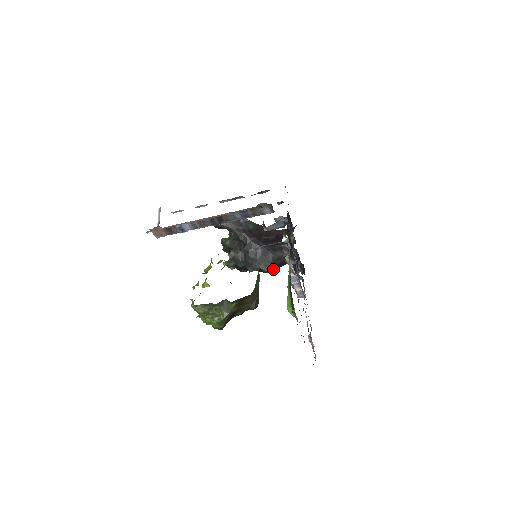
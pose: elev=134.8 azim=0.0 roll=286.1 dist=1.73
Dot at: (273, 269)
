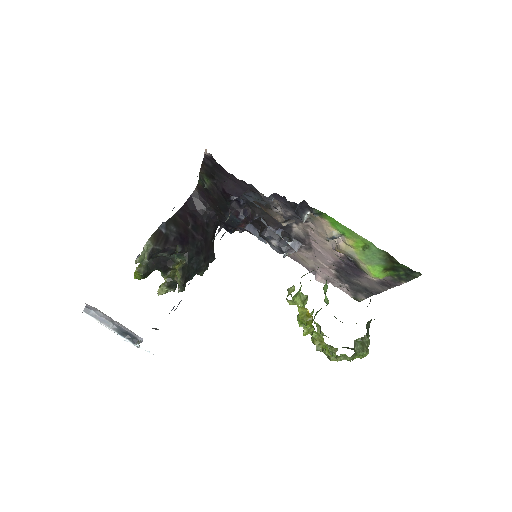
Dot at: occluded
